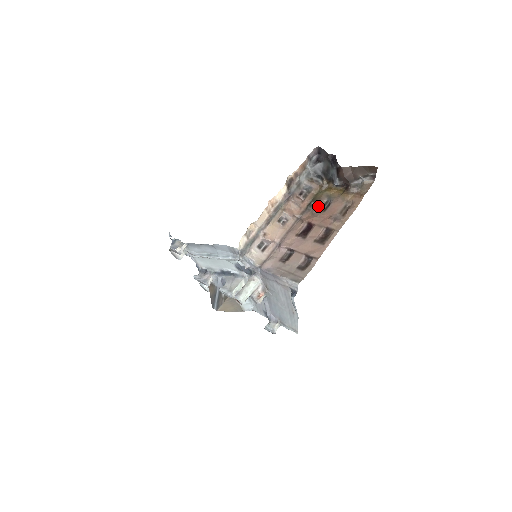
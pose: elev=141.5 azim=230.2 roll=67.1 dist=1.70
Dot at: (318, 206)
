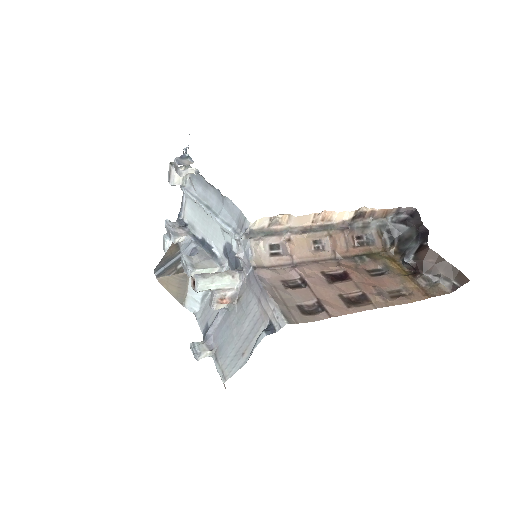
Dot at: (368, 265)
